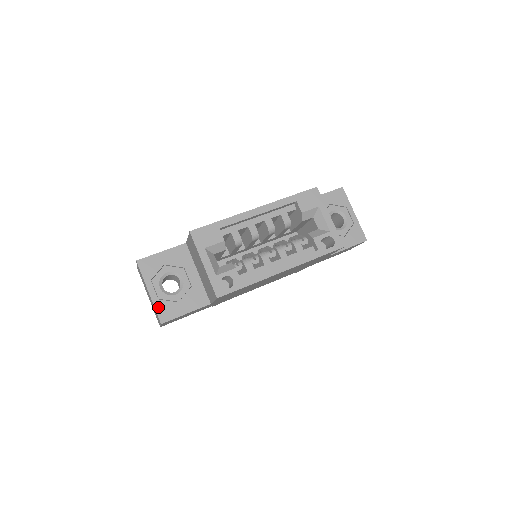
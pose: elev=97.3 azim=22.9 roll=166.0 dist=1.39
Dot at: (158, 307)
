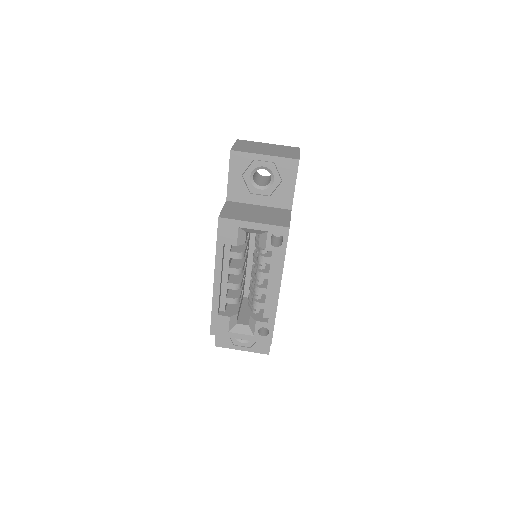
Dot at: (256, 351)
